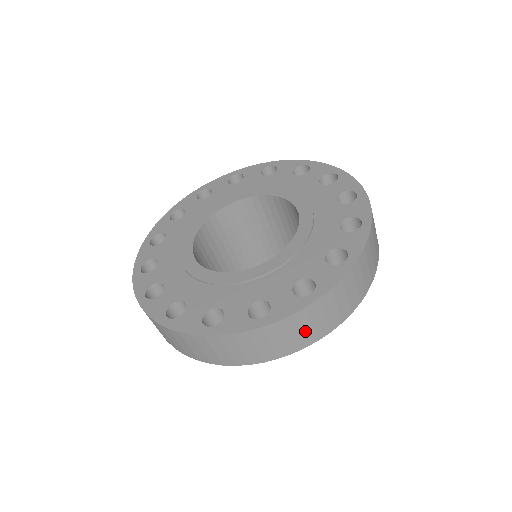
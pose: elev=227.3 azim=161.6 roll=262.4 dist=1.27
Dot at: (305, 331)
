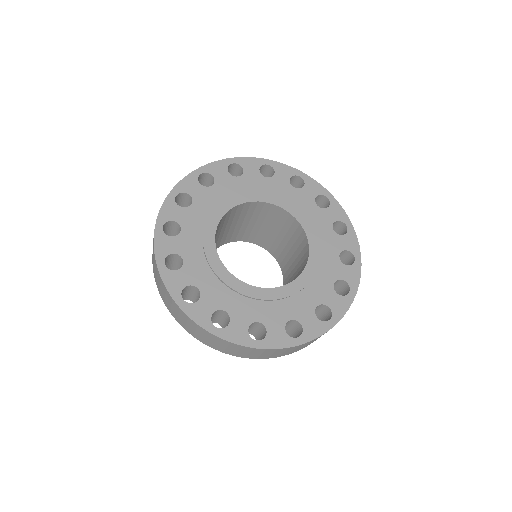
Dot at: occluded
